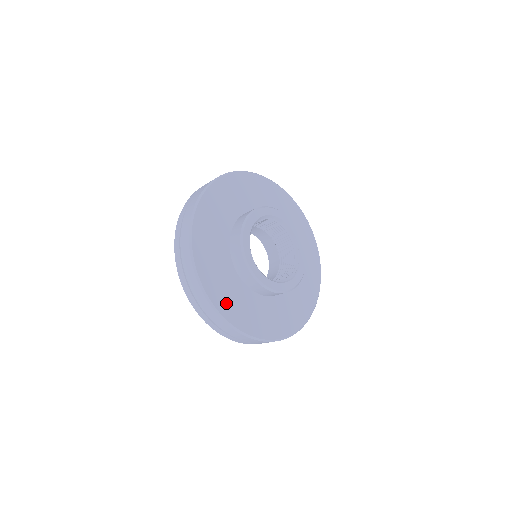
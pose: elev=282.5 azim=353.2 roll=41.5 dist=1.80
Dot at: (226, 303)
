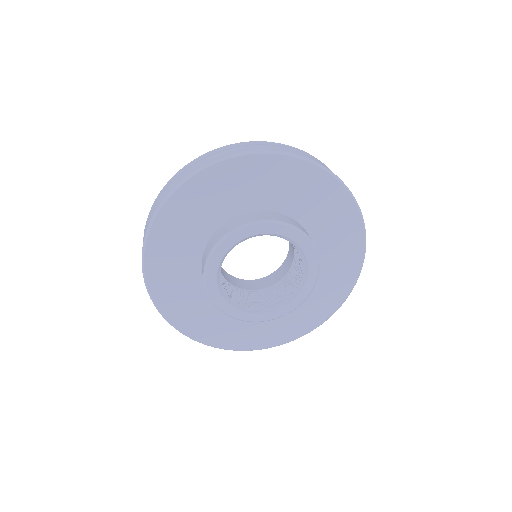
Dot at: (279, 334)
